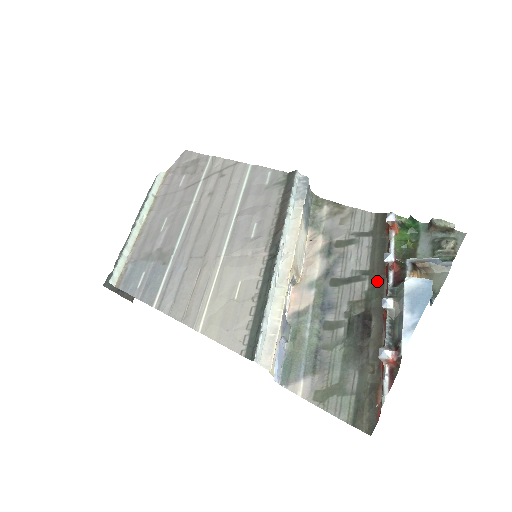
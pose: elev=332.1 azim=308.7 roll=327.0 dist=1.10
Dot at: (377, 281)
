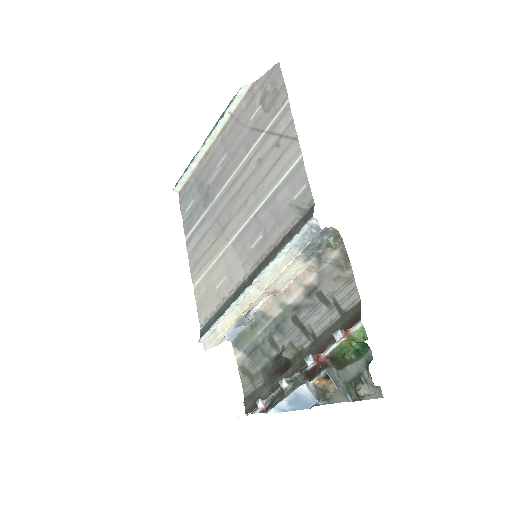
Dot at: (312, 352)
